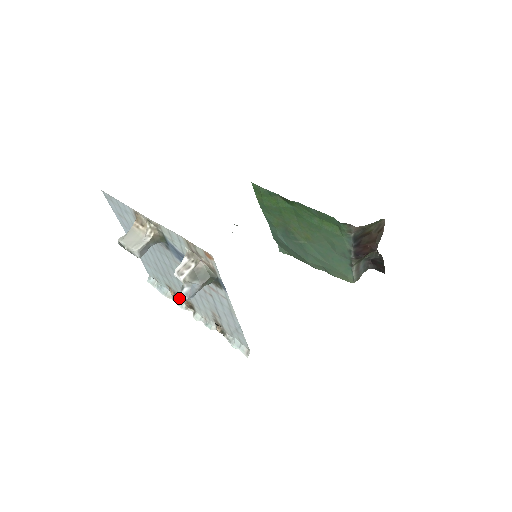
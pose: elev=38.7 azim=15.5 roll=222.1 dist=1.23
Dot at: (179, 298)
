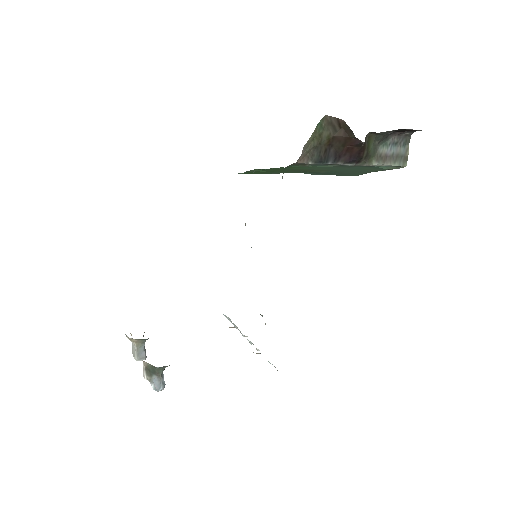
Dot at: occluded
